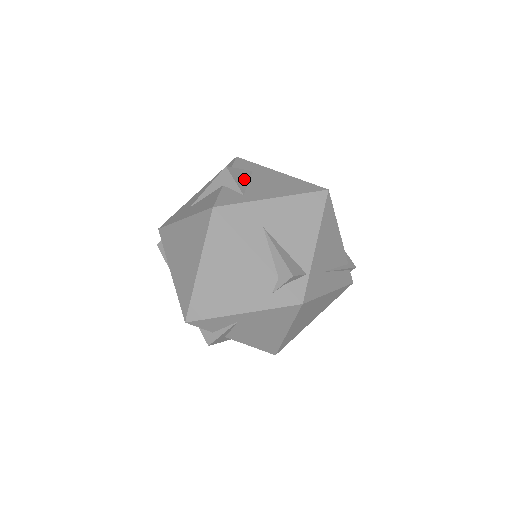
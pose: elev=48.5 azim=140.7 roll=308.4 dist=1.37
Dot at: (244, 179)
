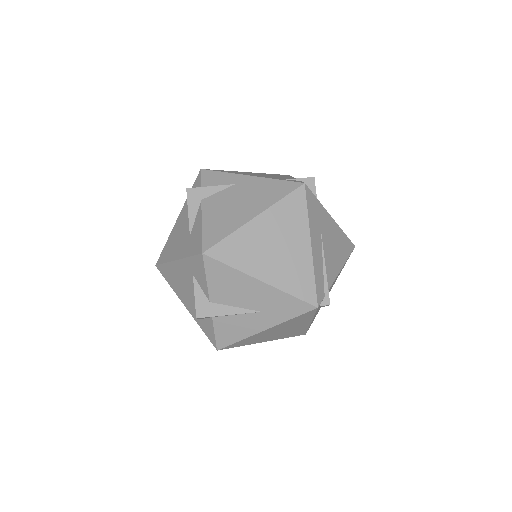
Dot at: occluded
